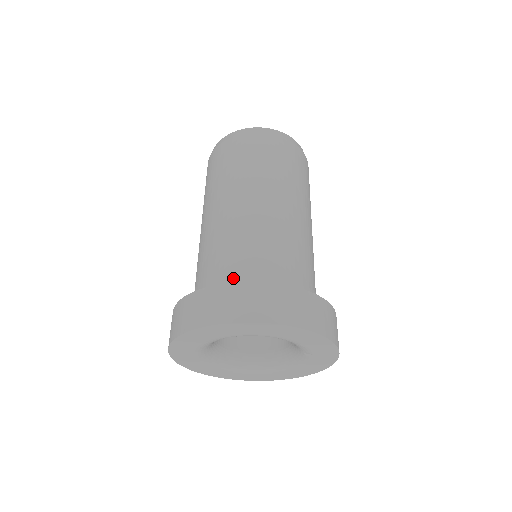
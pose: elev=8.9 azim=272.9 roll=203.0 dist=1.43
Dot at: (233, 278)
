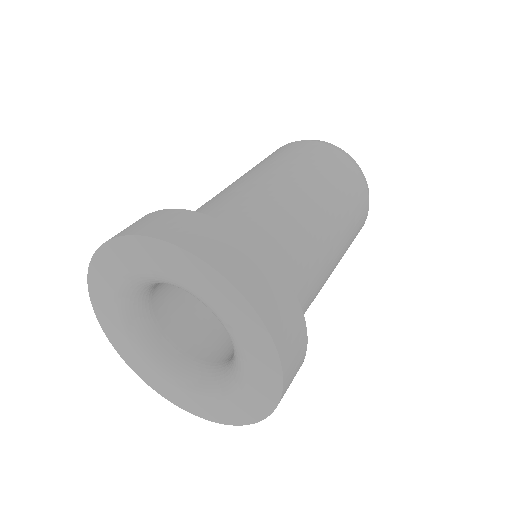
Dot at: occluded
